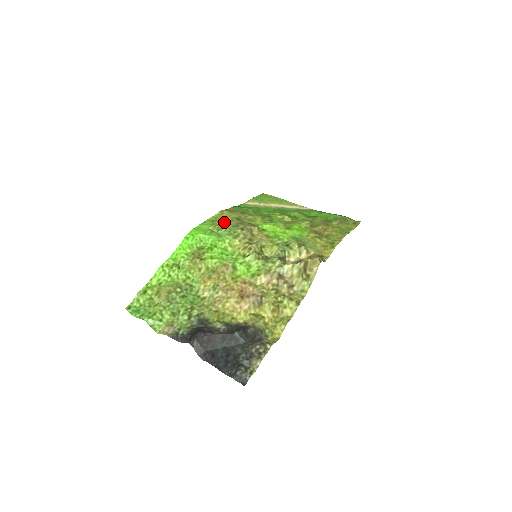
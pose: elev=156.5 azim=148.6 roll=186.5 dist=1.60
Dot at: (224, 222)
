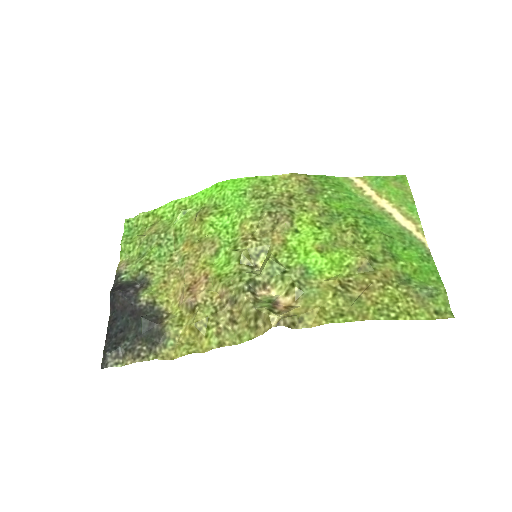
Dot at: (271, 191)
